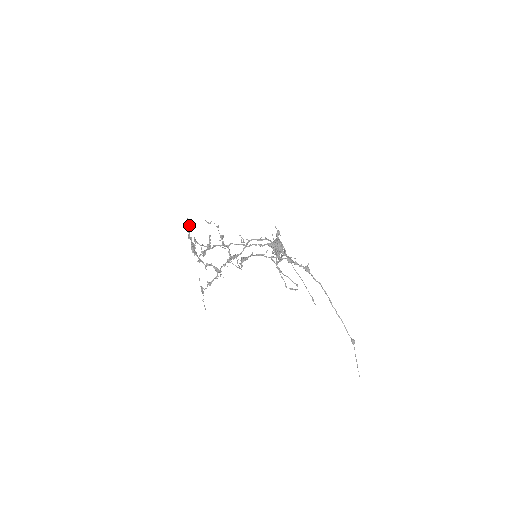
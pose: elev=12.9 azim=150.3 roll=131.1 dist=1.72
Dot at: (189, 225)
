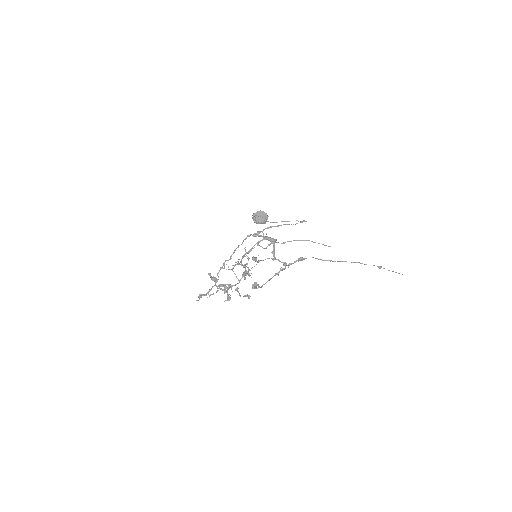
Dot at: (201, 296)
